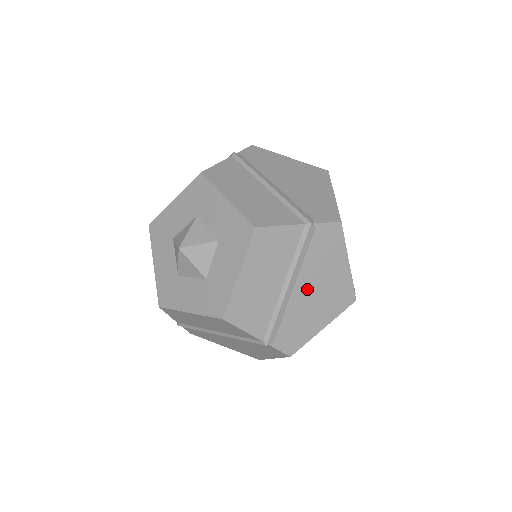
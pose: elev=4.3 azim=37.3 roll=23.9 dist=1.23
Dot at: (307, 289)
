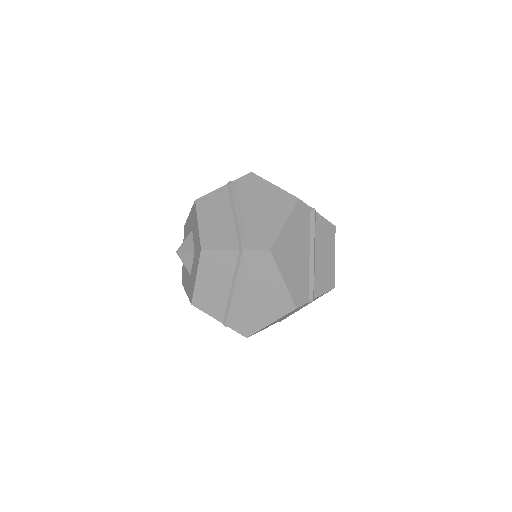
Dot at: (250, 294)
